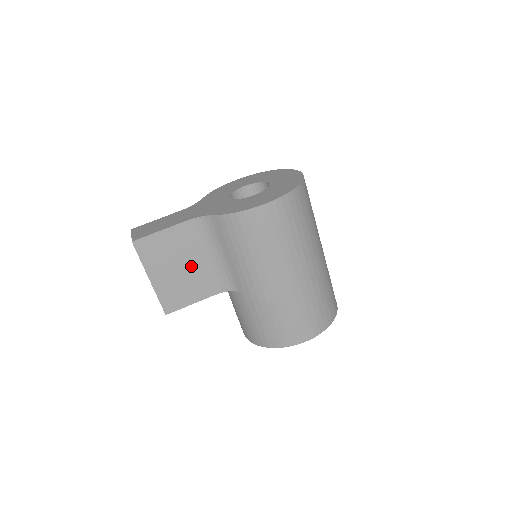
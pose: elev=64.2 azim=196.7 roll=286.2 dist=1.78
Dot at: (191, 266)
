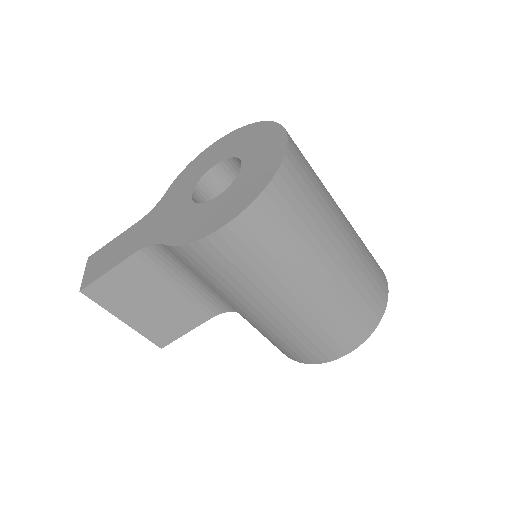
Dot at: (168, 297)
